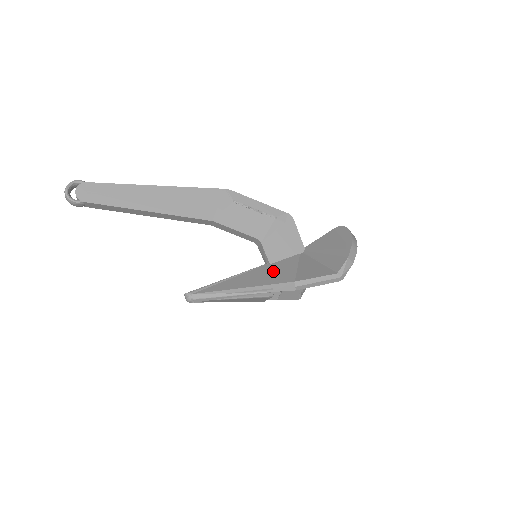
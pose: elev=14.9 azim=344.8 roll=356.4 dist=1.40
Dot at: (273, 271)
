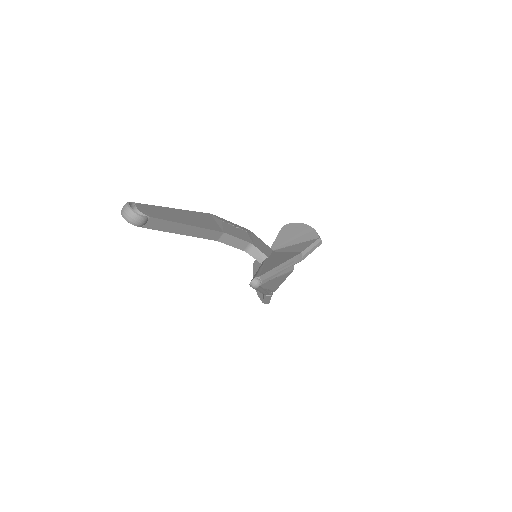
Dot at: (279, 257)
